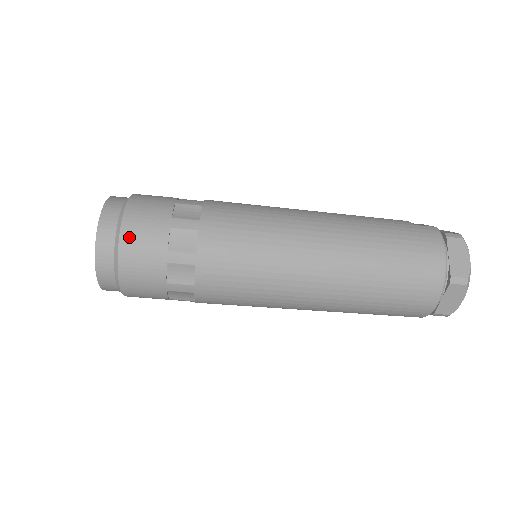
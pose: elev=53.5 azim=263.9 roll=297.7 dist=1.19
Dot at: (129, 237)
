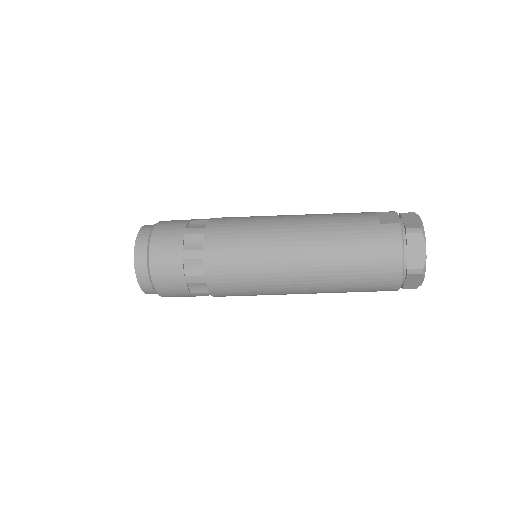
Dot at: (156, 270)
